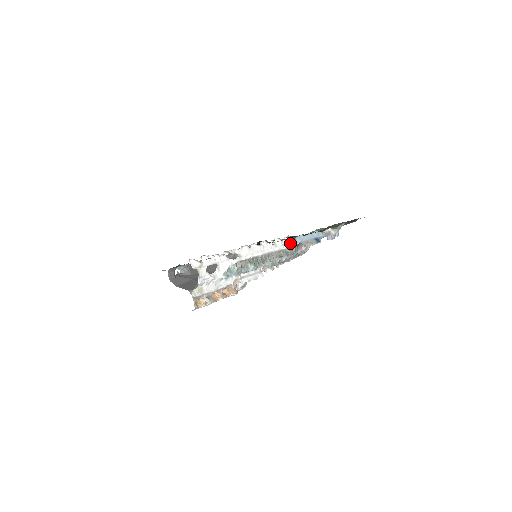
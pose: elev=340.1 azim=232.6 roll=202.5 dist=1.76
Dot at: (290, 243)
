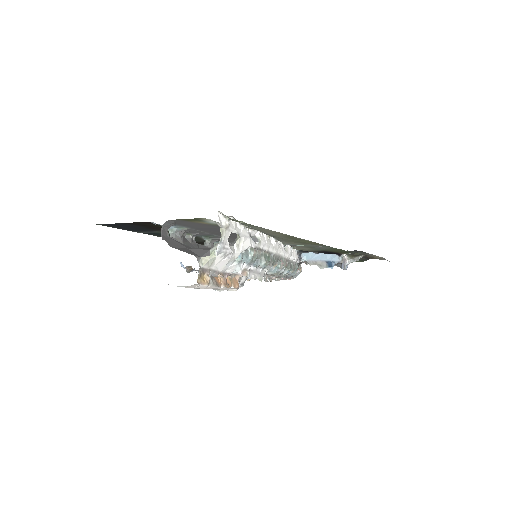
Dot at: (296, 256)
